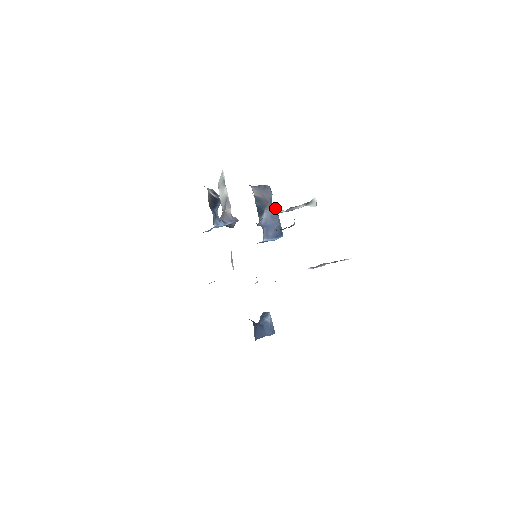
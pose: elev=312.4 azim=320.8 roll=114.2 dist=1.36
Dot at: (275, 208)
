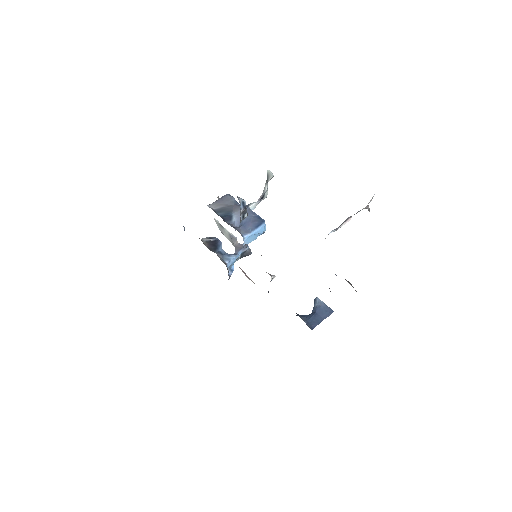
Dot at: occluded
